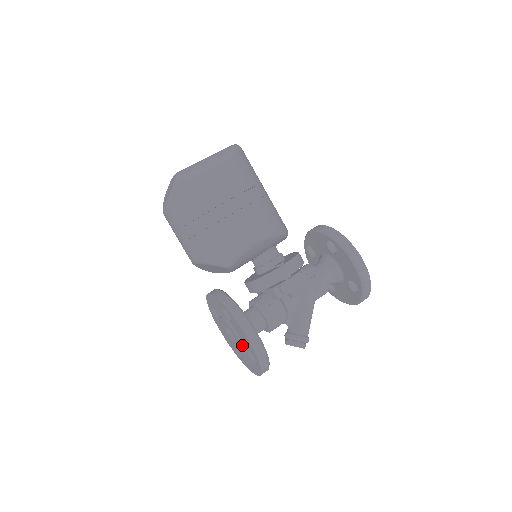
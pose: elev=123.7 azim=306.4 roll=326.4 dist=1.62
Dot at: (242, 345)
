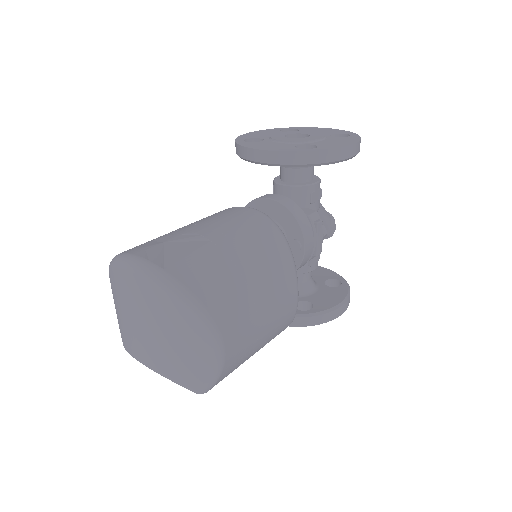
Dot at: occluded
